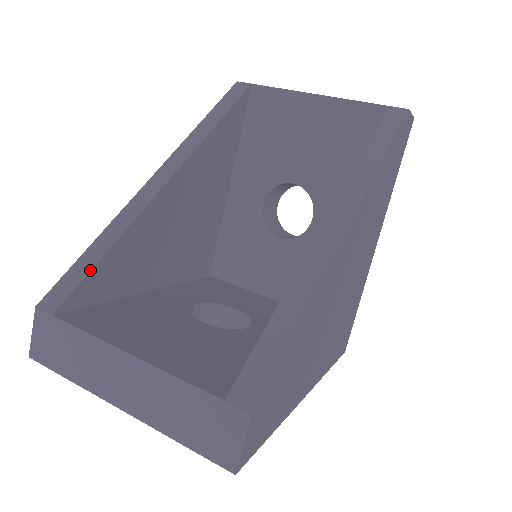
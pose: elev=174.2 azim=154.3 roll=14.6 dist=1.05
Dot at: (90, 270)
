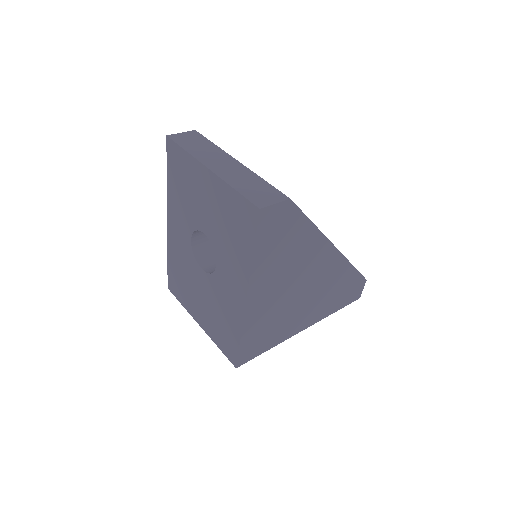
Dot at: occluded
